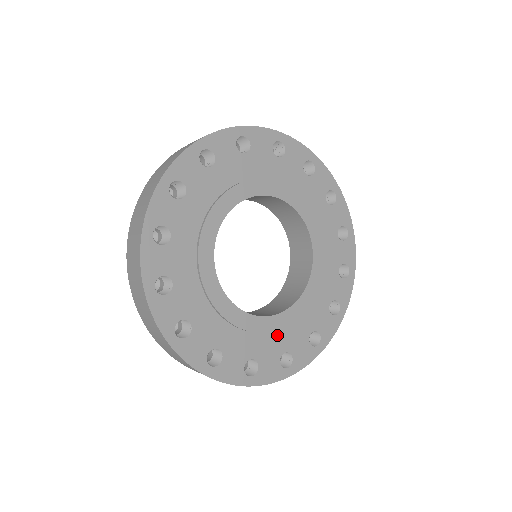
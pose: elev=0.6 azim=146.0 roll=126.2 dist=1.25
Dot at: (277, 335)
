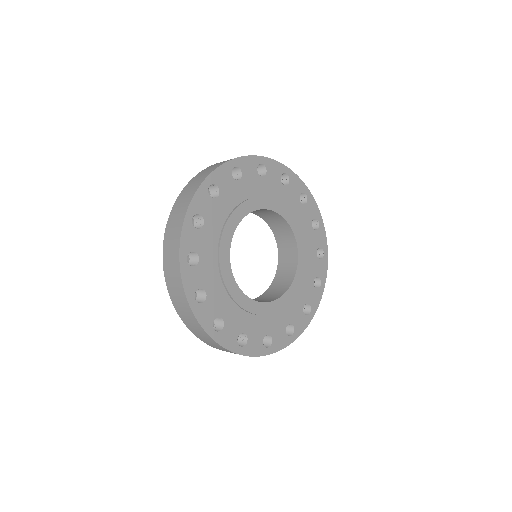
Dot at: (304, 280)
